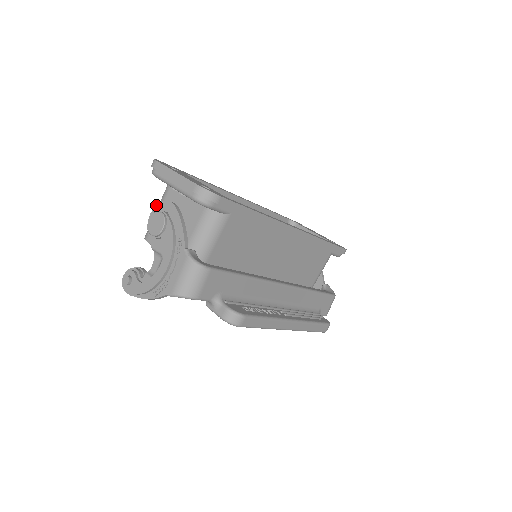
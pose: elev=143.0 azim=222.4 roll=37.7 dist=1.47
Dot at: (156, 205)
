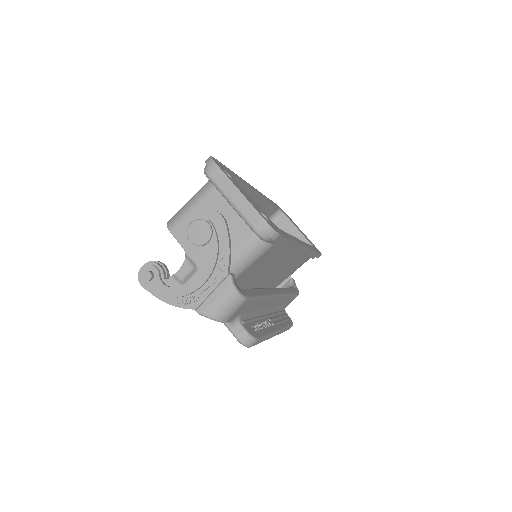
Dot at: occluded
